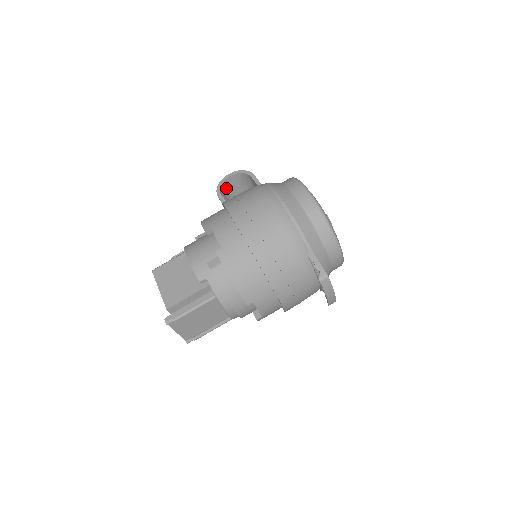
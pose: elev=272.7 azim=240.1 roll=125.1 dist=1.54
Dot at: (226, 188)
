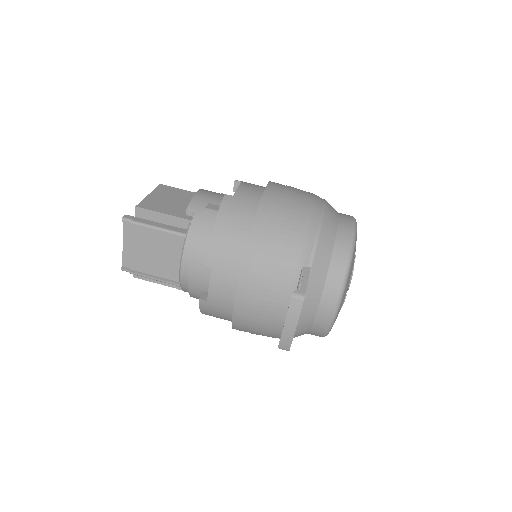
Dot at: occluded
